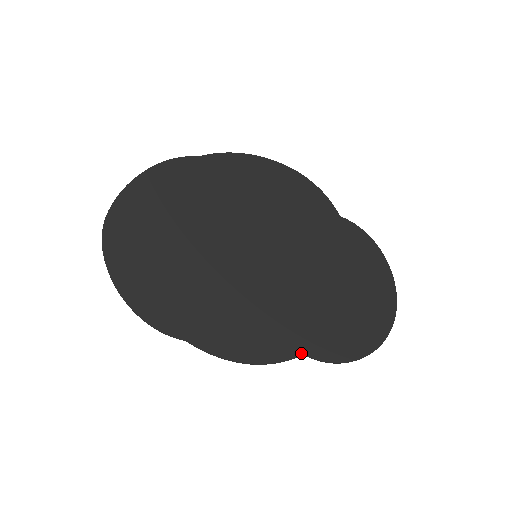
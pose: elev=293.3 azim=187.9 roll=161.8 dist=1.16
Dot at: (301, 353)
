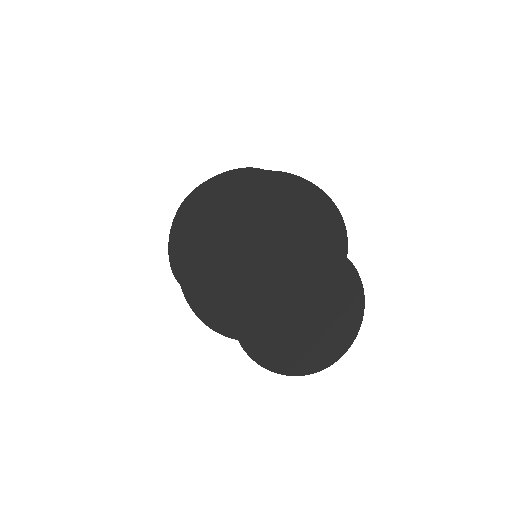
Dot at: (237, 338)
